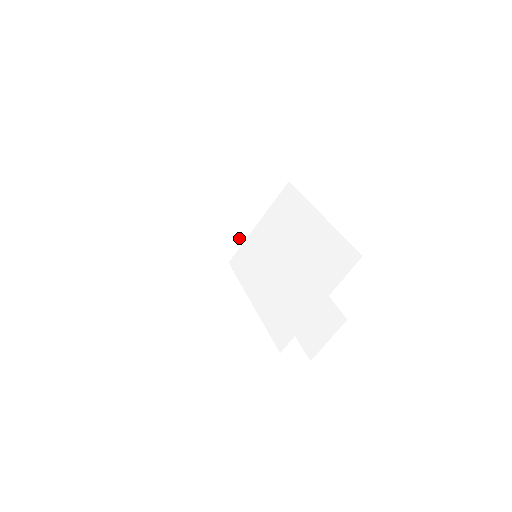
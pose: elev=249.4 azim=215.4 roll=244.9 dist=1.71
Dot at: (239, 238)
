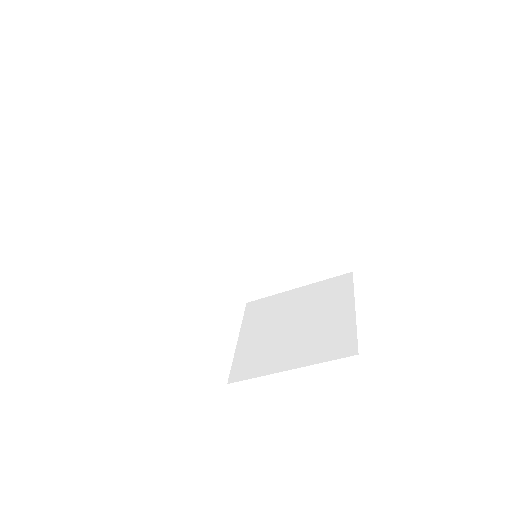
Dot at: occluded
